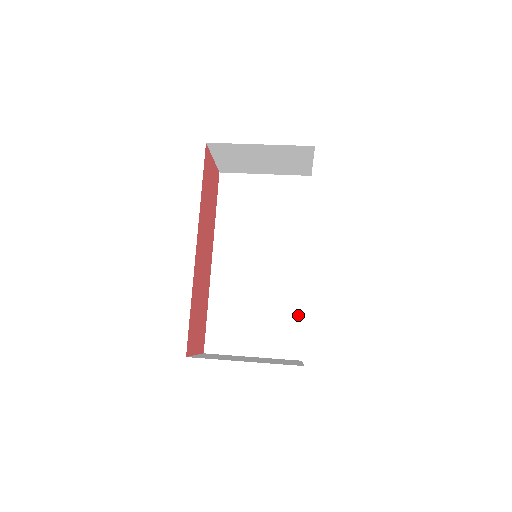
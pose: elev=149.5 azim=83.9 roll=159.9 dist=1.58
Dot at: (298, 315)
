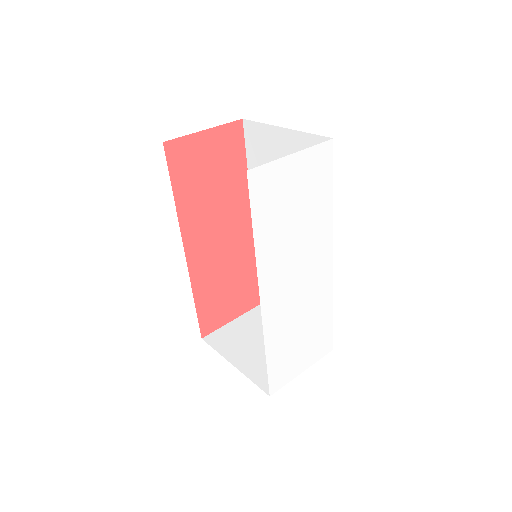
Dot at: occluded
